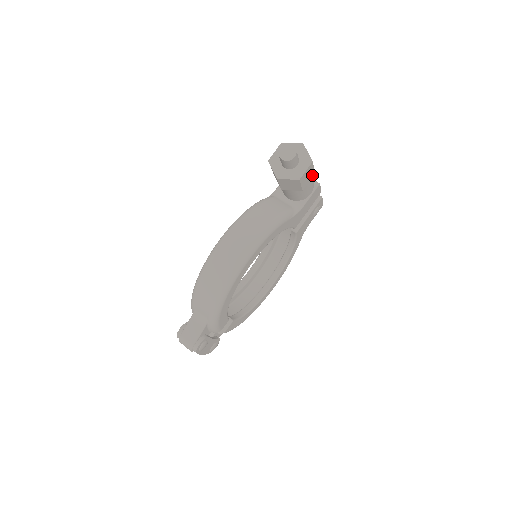
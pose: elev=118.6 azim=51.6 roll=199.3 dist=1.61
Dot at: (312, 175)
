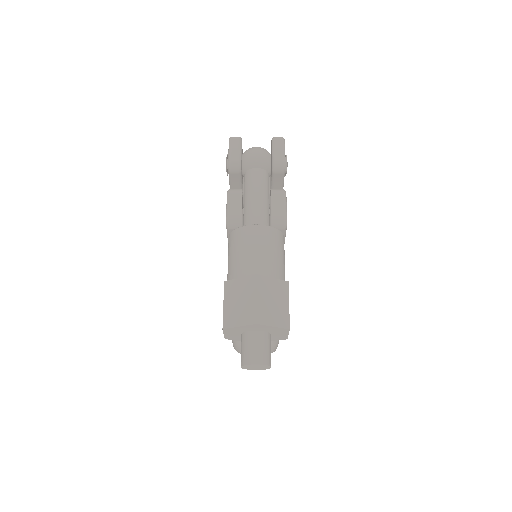
Dot at: (287, 290)
